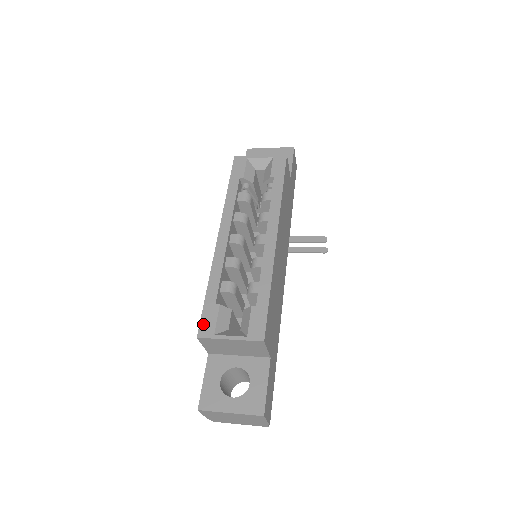
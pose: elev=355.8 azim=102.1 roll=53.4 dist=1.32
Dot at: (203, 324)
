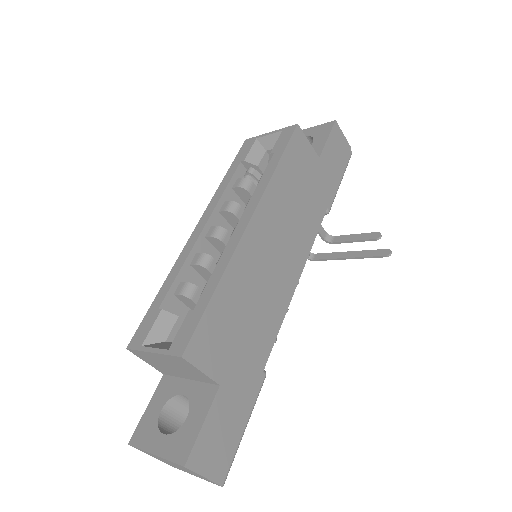
Dot at: (138, 332)
